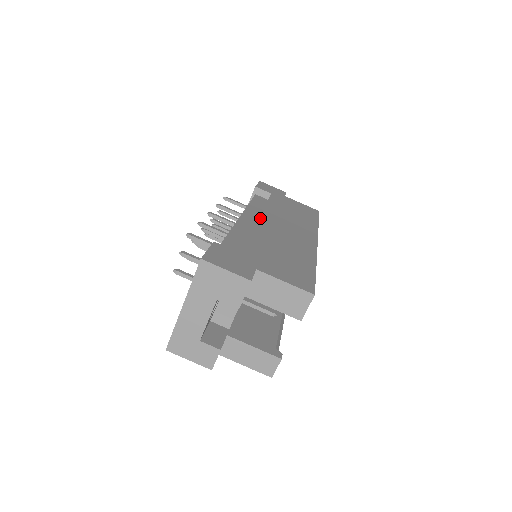
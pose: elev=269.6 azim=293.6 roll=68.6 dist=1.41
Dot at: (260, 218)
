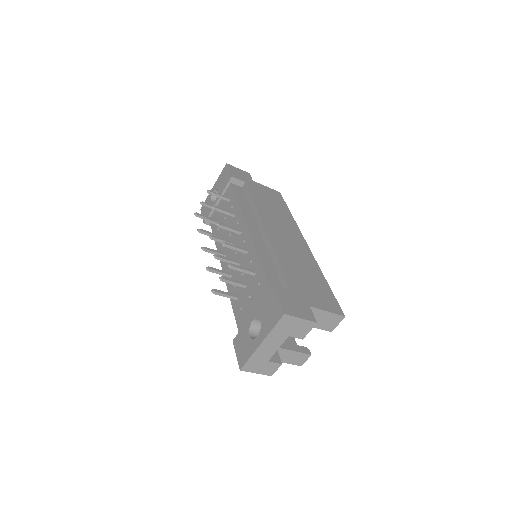
Dot at: (267, 230)
